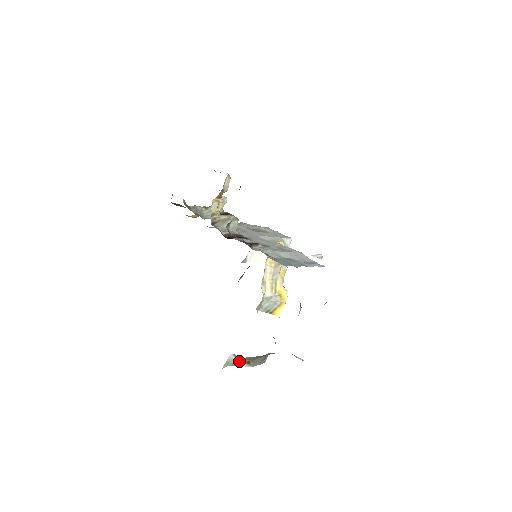
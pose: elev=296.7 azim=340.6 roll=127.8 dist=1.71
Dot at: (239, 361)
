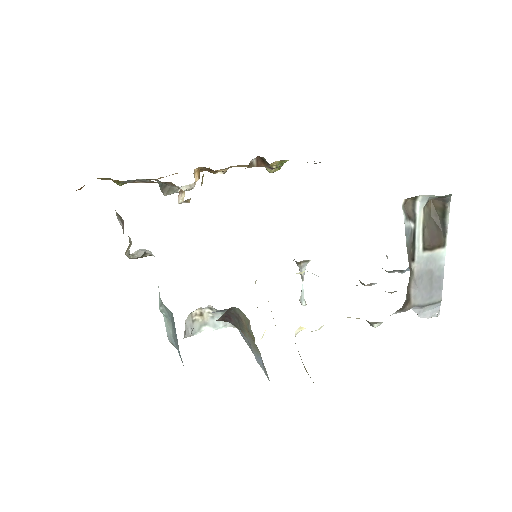
Dot at: occluded
